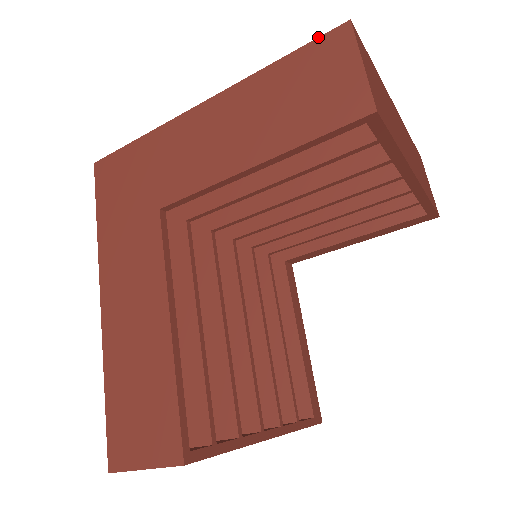
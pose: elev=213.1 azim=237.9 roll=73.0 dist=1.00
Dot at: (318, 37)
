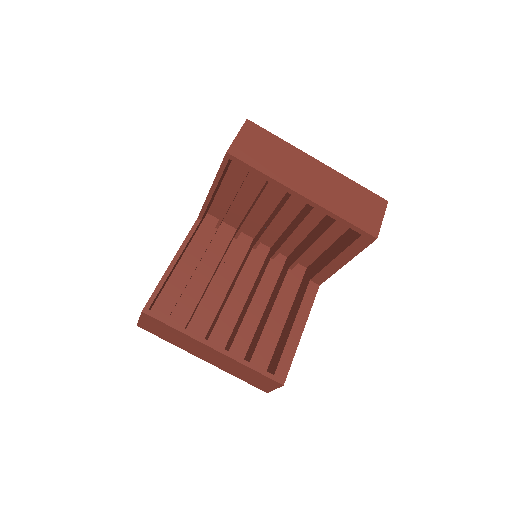
Dot at: occluded
